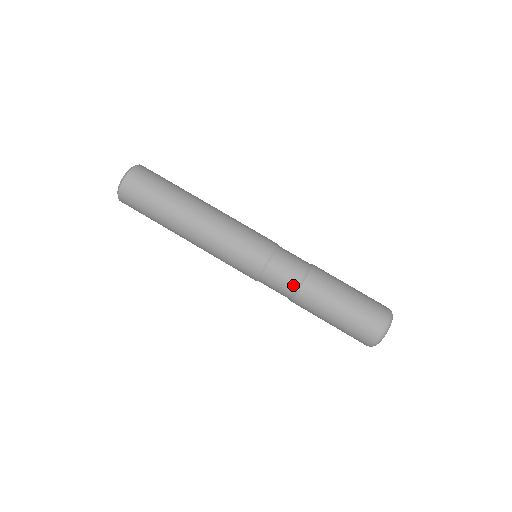
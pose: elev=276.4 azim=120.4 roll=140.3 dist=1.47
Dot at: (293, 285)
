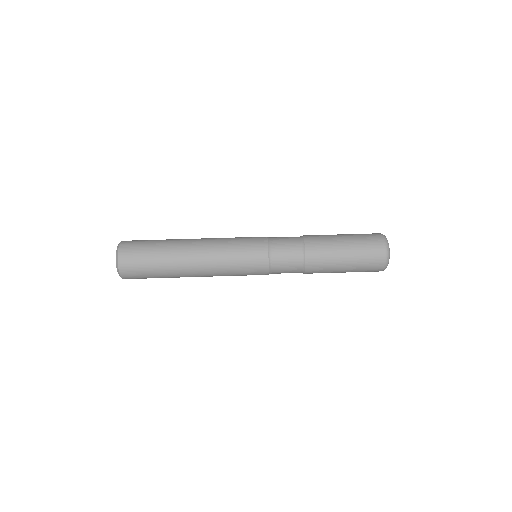
Dot at: (299, 262)
